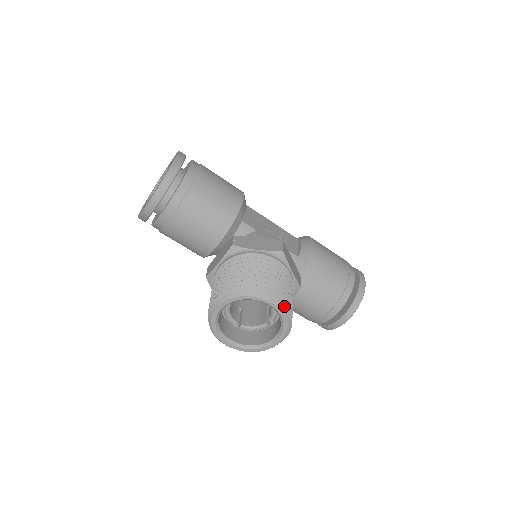
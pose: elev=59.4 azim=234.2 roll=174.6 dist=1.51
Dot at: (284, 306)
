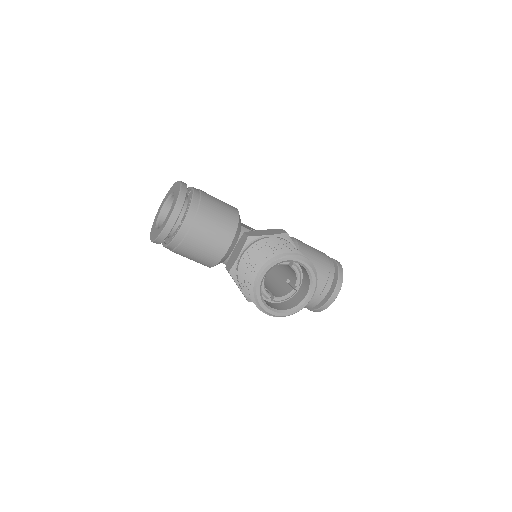
Dot at: (310, 262)
